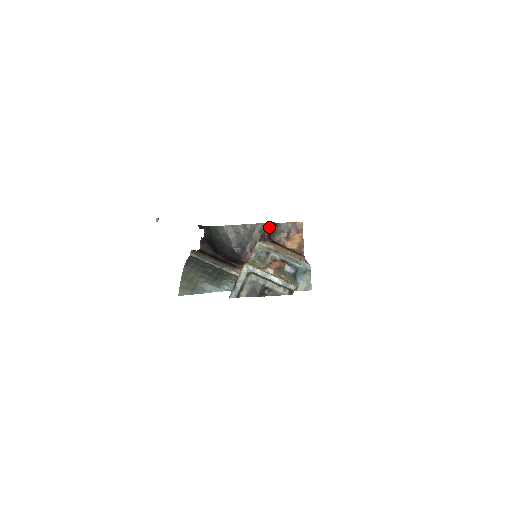
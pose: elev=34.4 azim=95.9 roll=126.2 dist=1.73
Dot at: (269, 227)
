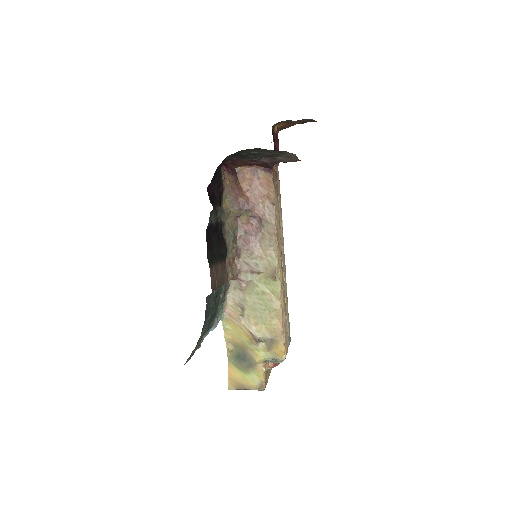
Dot at: occluded
